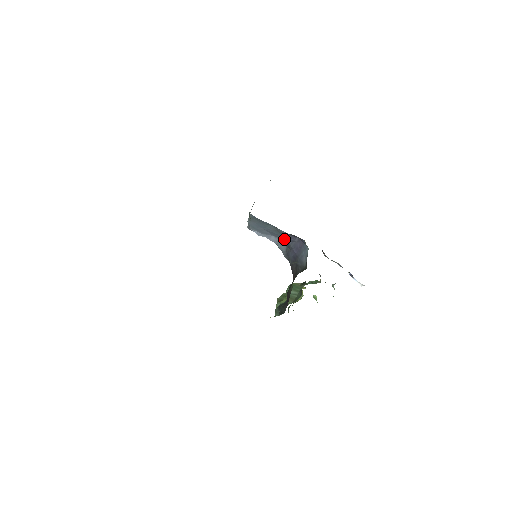
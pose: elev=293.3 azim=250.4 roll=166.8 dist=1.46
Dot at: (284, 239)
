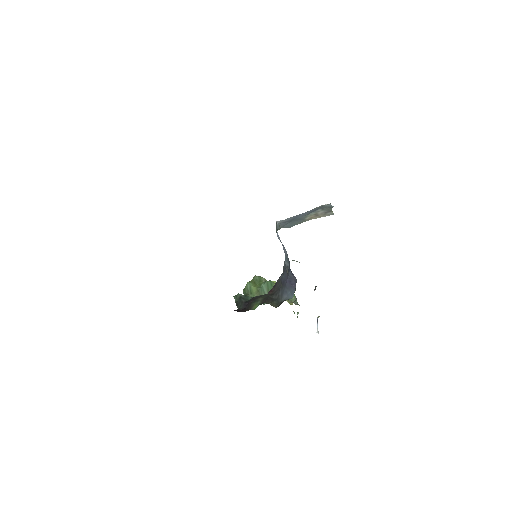
Dot at: occluded
